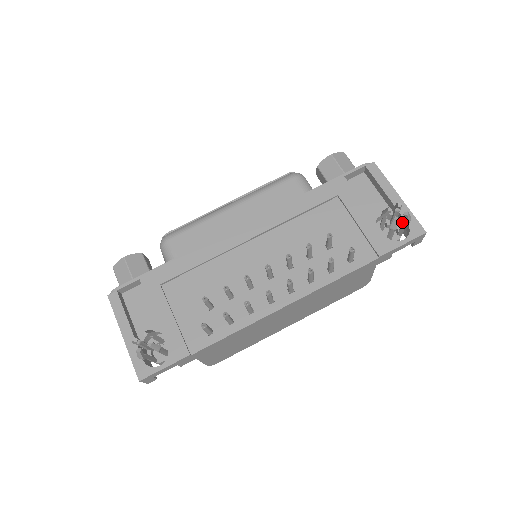
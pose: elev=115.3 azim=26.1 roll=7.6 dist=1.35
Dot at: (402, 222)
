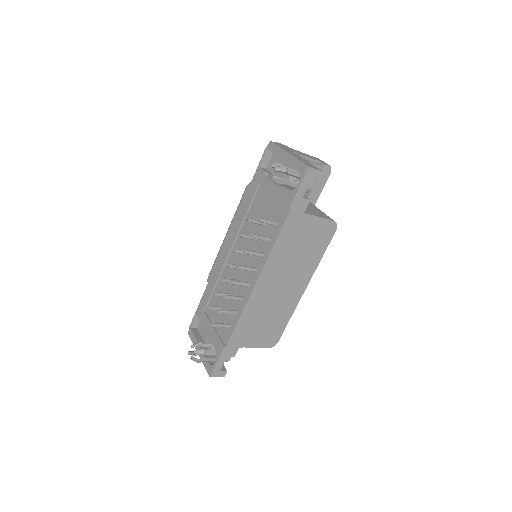
Dot at: (289, 173)
